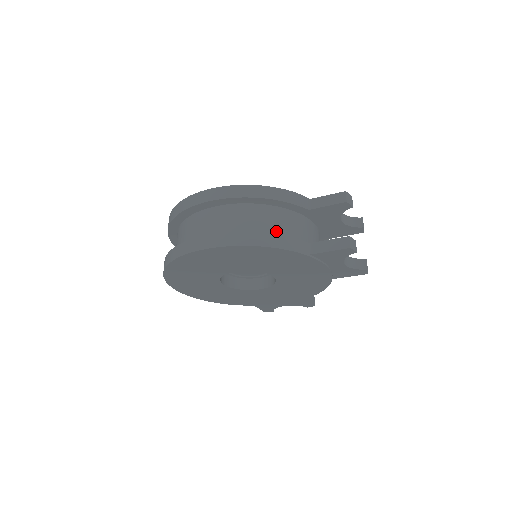
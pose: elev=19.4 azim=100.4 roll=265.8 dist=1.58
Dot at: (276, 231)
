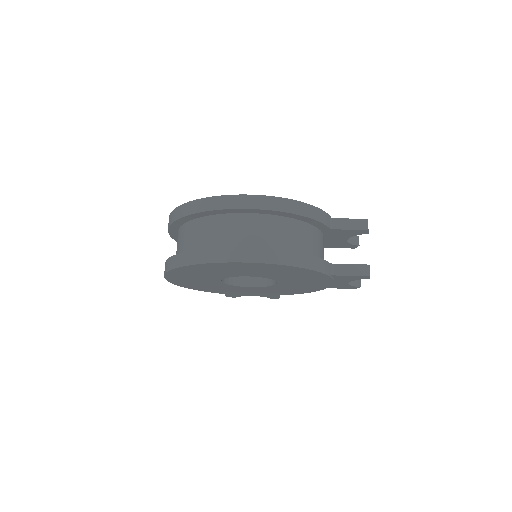
Dot at: (306, 249)
